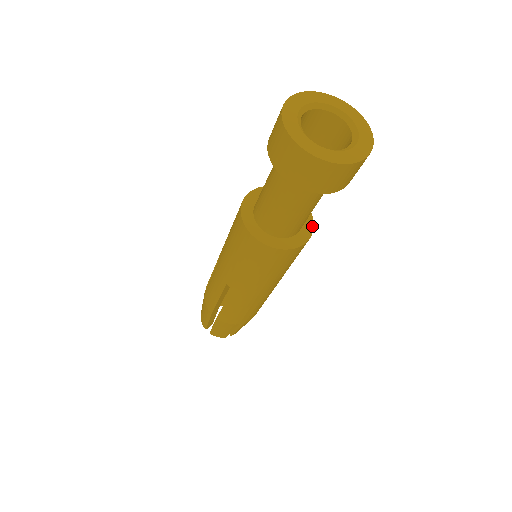
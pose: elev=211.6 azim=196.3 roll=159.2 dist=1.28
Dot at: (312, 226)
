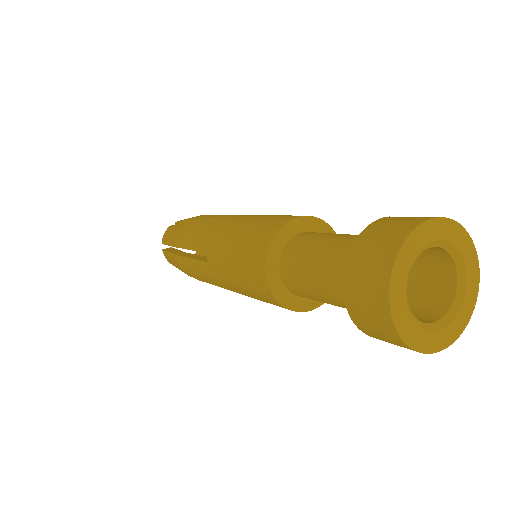
Dot at: occluded
